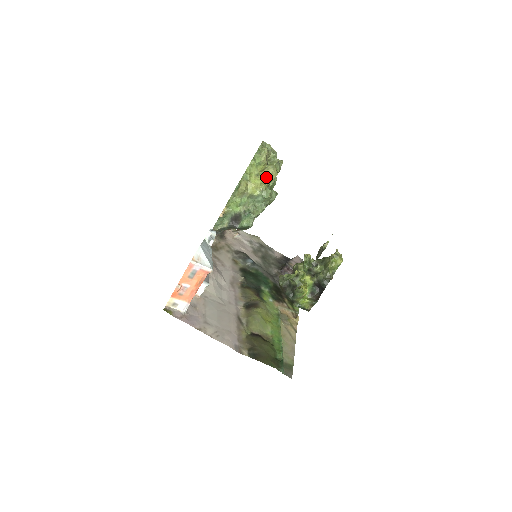
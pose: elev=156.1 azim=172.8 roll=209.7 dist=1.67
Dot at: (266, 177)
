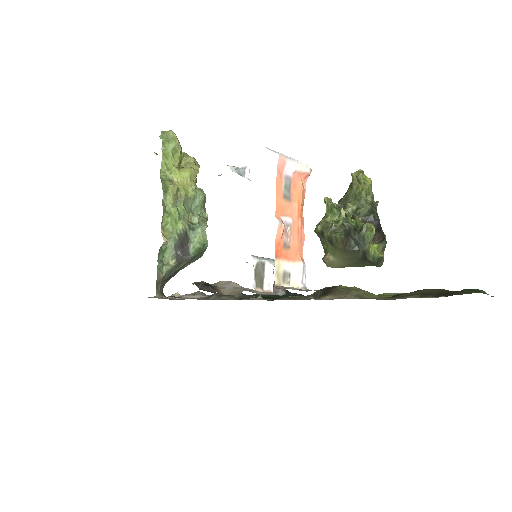
Dot at: (191, 166)
